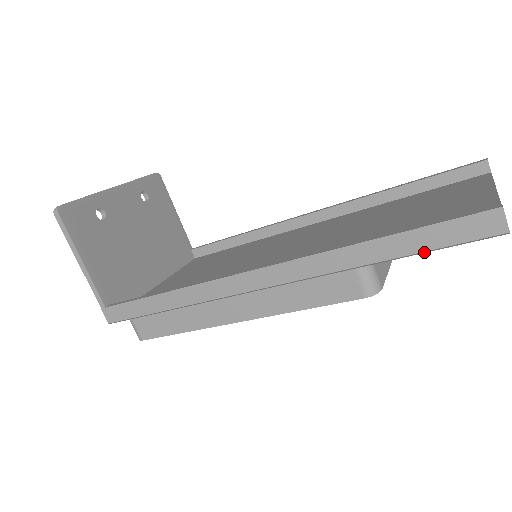
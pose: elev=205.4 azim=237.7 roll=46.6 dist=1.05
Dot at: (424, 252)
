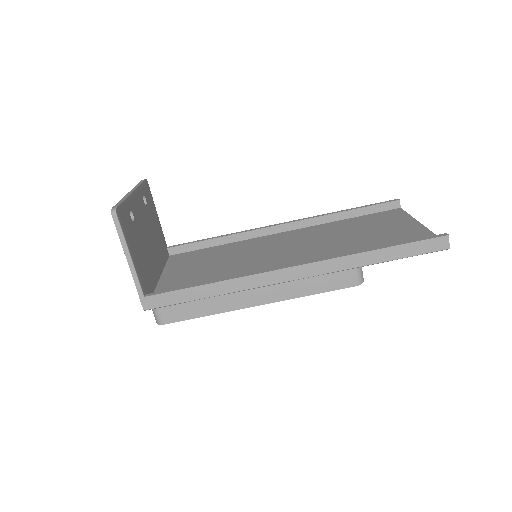
Dot at: occluded
